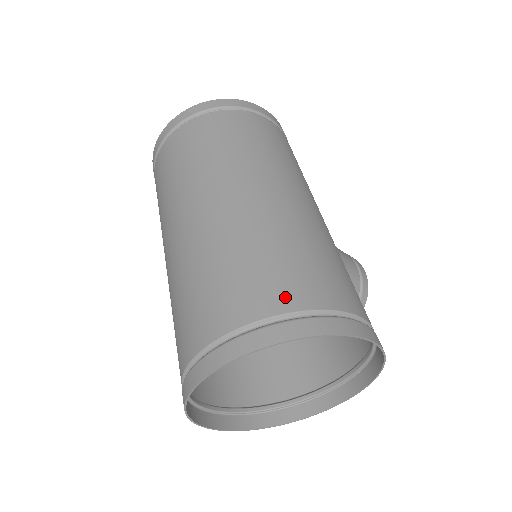
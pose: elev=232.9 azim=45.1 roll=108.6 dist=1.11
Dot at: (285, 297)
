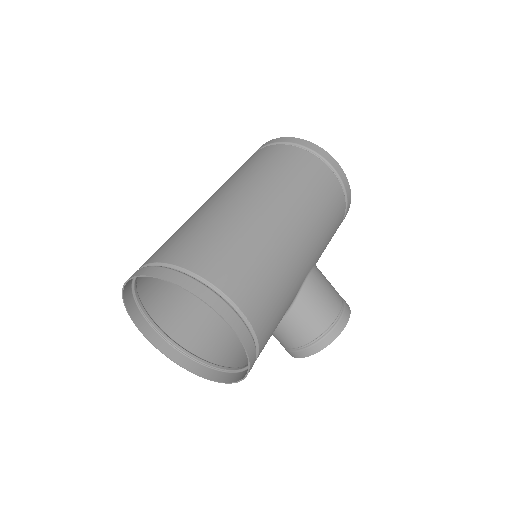
Dot at: (193, 260)
